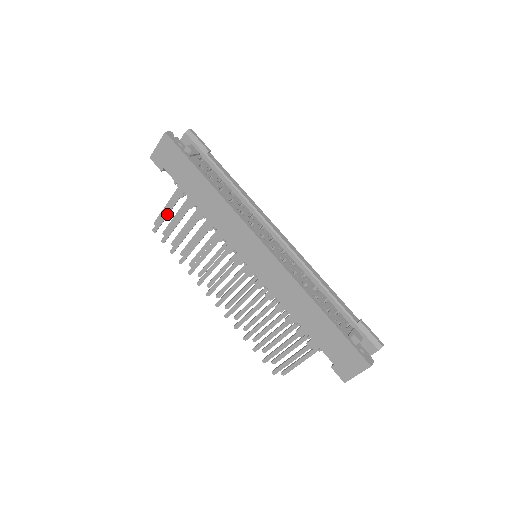
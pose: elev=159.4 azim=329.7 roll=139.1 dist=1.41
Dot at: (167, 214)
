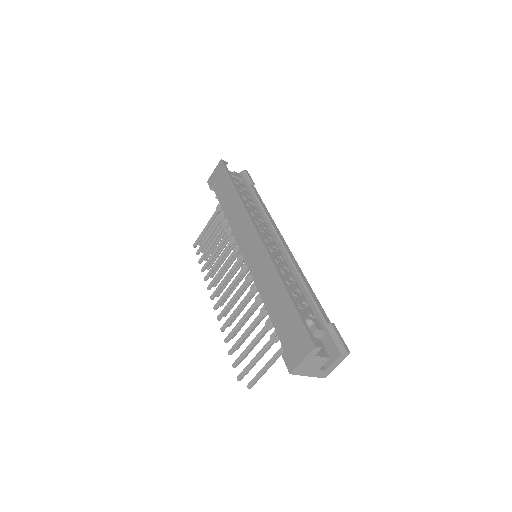
Dot at: (206, 229)
